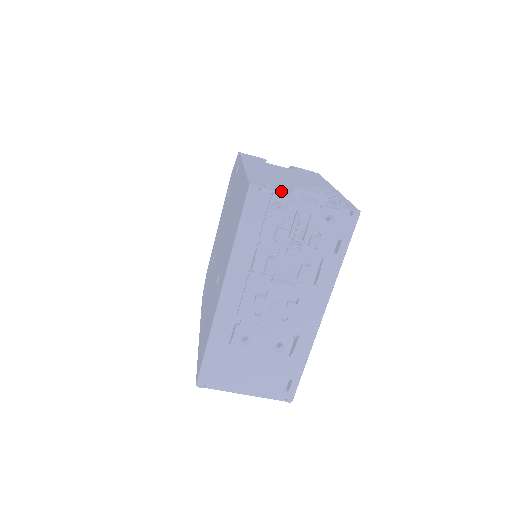
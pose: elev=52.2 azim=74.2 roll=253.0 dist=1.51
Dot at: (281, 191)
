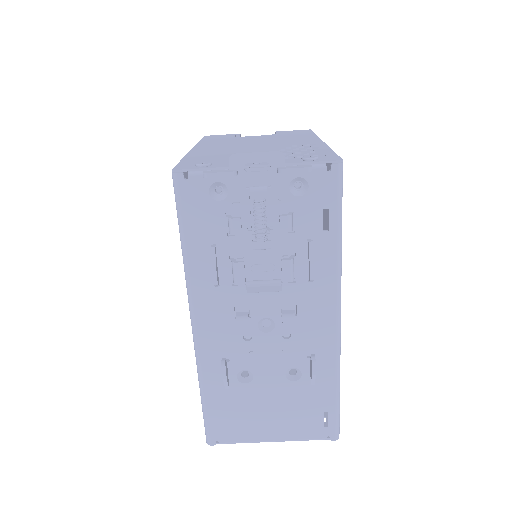
Dot at: (218, 166)
